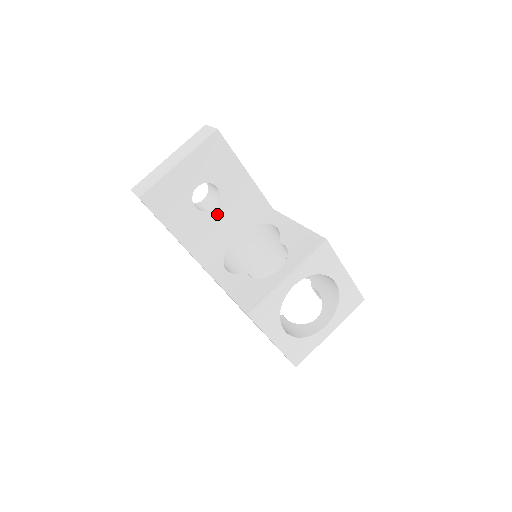
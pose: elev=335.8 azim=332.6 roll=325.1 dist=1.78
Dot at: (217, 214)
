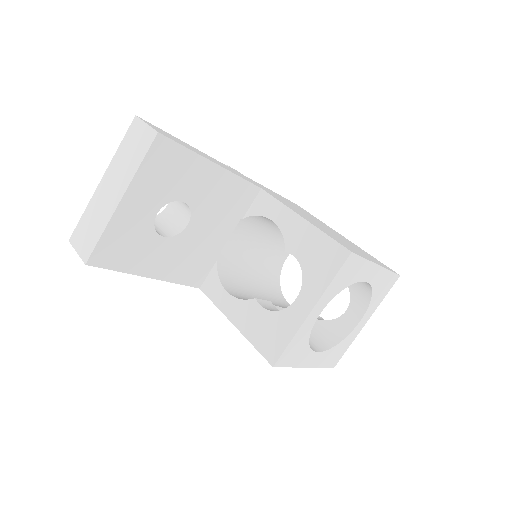
Dot at: (193, 229)
